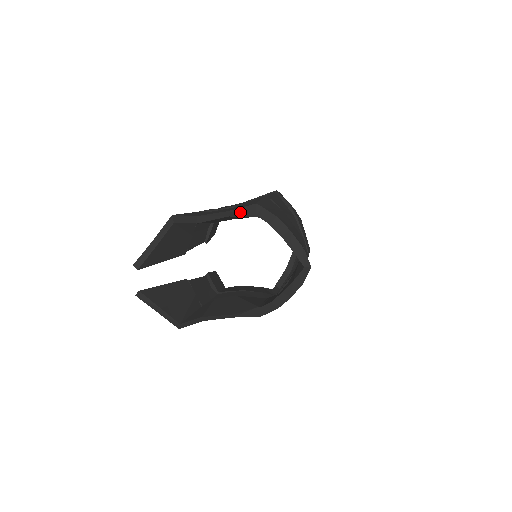
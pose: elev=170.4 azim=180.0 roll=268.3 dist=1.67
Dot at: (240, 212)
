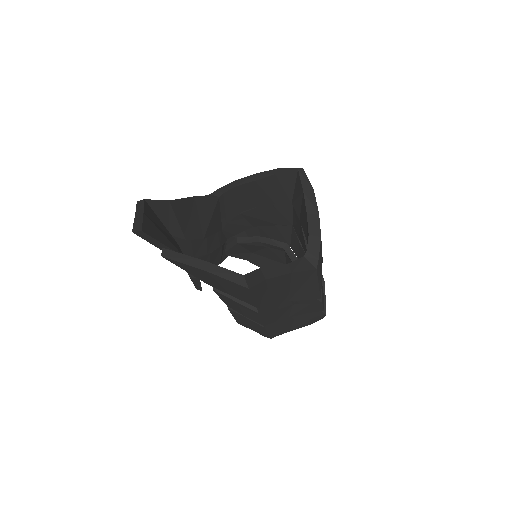
Dot at: occluded
